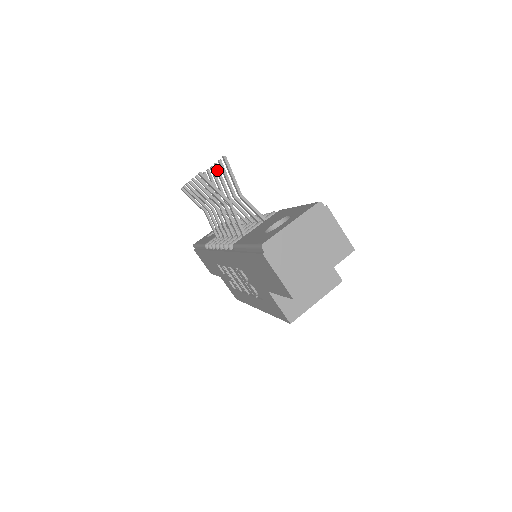
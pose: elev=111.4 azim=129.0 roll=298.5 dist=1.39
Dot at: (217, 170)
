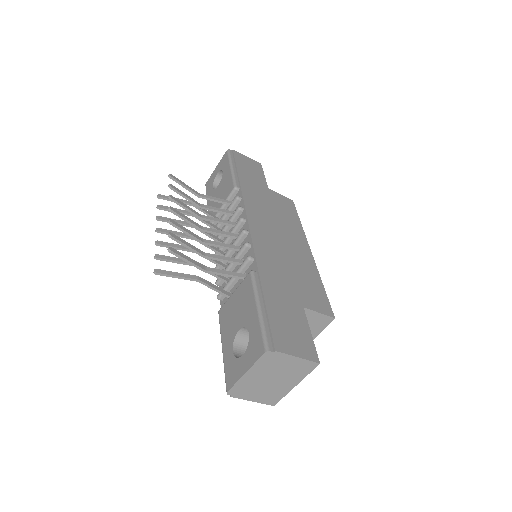
Dot at: occluded
